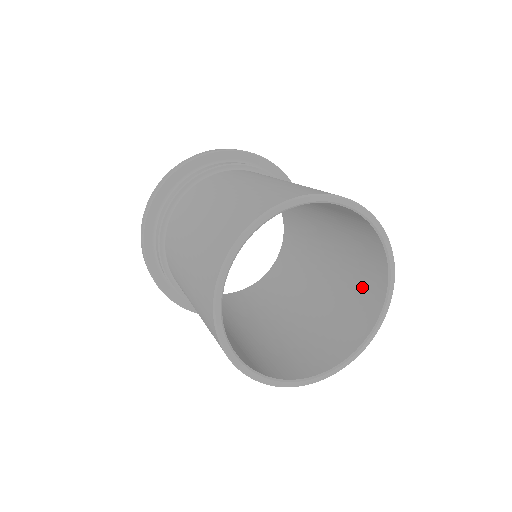
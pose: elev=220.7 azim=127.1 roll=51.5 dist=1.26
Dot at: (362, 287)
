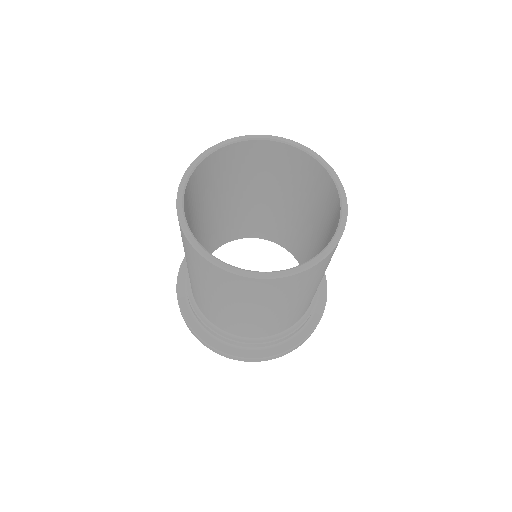
Dot at: (327, 202)
